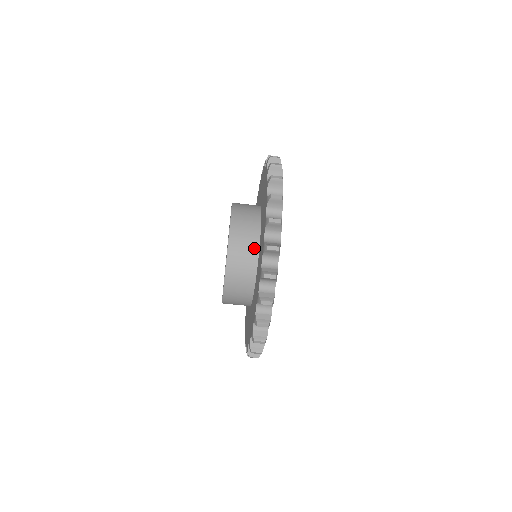
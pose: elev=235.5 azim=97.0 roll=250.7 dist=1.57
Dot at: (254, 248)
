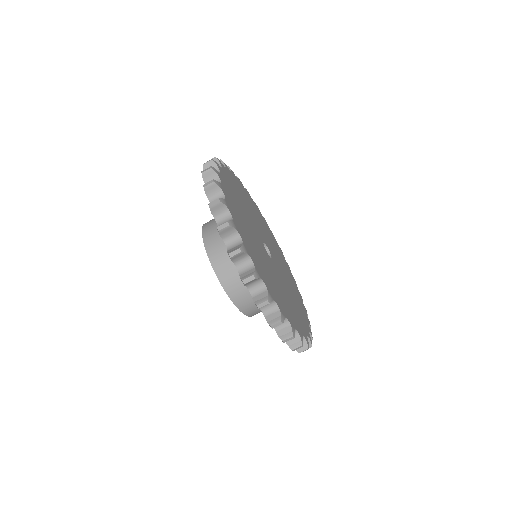
Dot at: occluded
